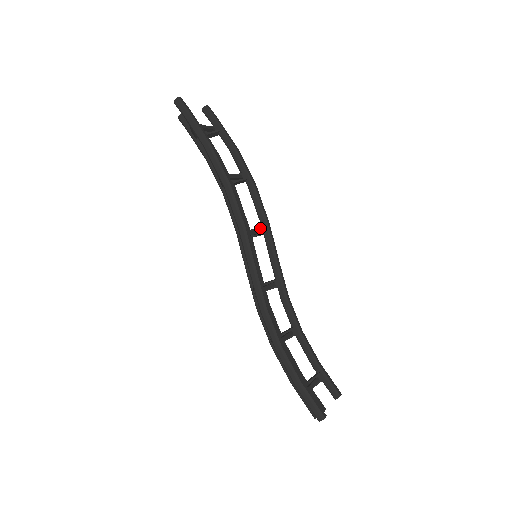
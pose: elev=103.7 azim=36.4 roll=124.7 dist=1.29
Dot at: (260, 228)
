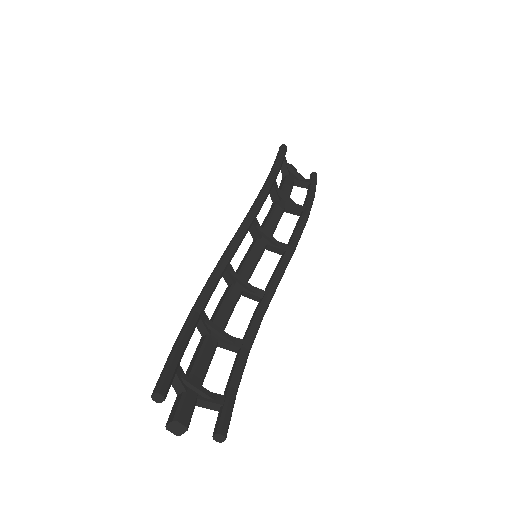
Dot at: (281, 243)
